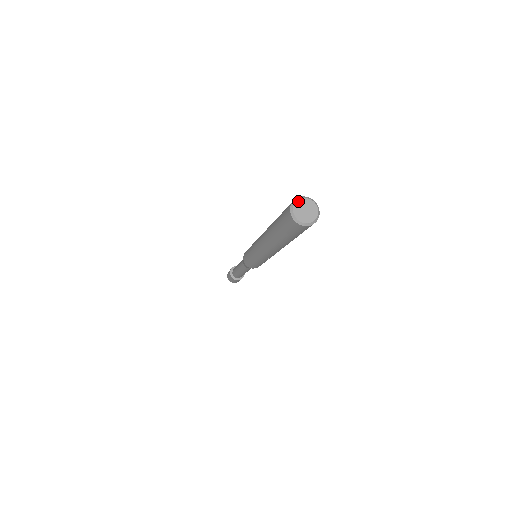
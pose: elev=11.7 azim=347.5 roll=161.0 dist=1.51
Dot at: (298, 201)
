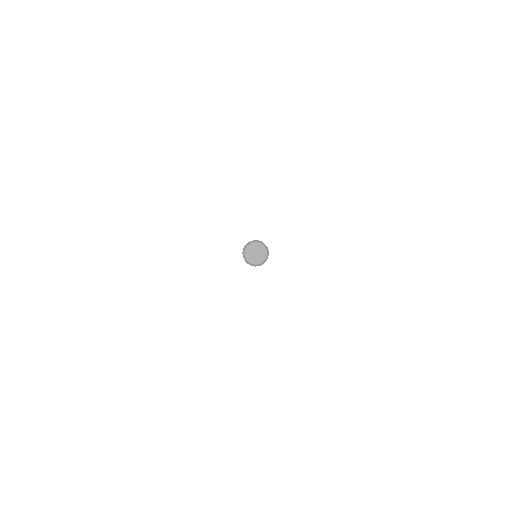
Dot at: (256, 243)
